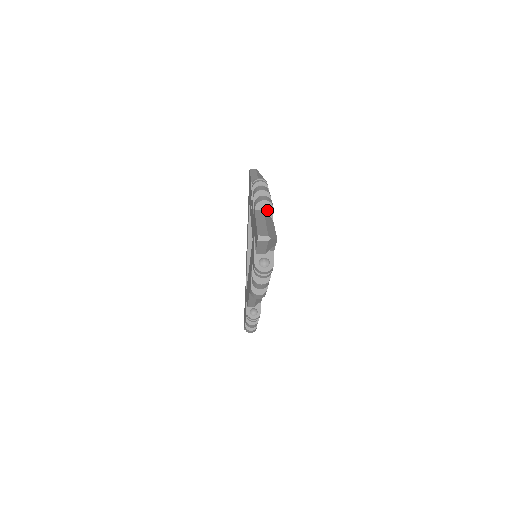
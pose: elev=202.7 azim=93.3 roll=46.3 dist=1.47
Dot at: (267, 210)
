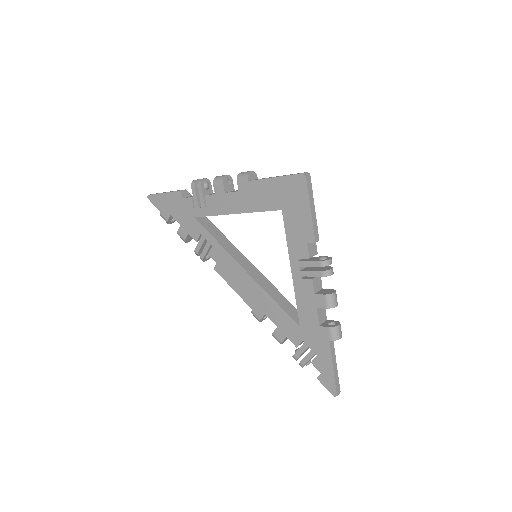
Dot at: occluded
